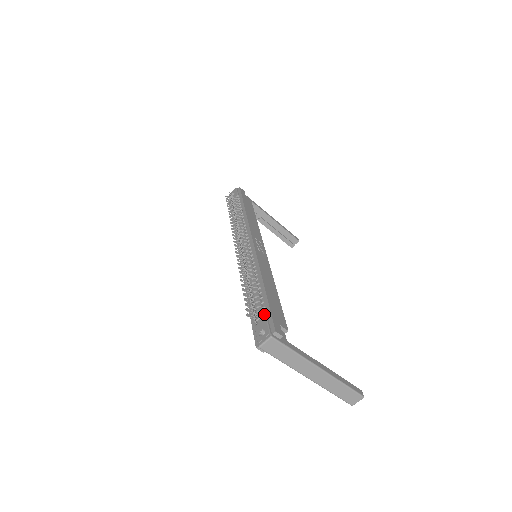
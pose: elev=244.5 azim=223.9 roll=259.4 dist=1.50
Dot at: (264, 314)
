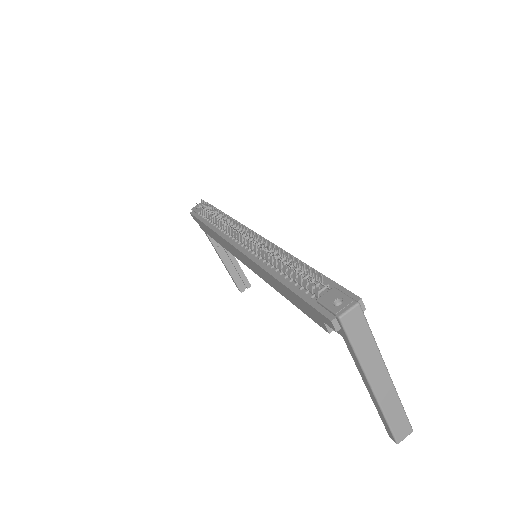
Dot at: (326, 287)
